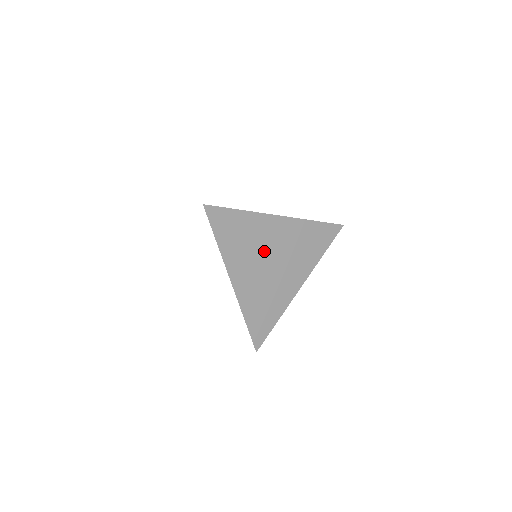
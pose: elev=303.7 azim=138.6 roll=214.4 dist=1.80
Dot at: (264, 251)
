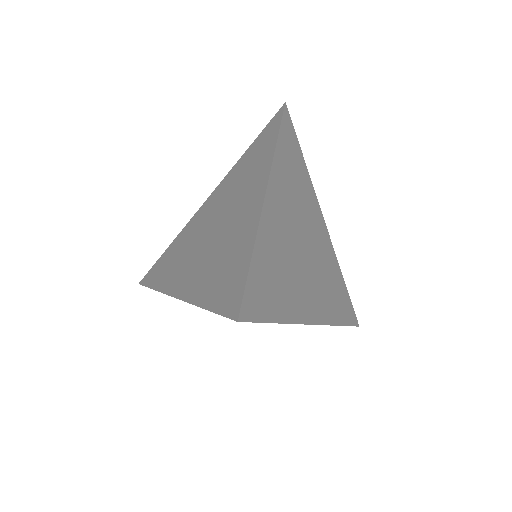
Dot at: (304, 222)
